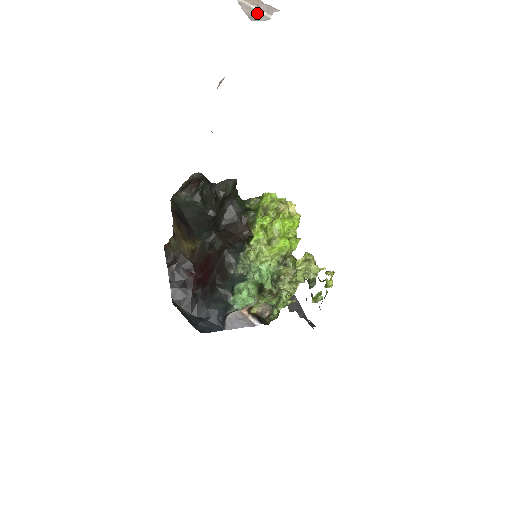
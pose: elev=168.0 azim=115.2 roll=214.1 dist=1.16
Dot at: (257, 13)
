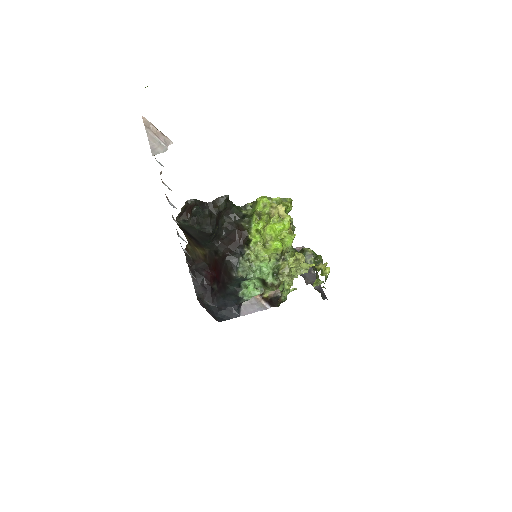
Dot at: (159, 143)
